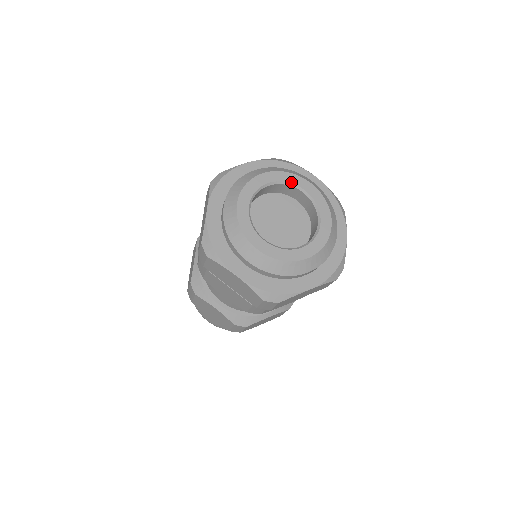
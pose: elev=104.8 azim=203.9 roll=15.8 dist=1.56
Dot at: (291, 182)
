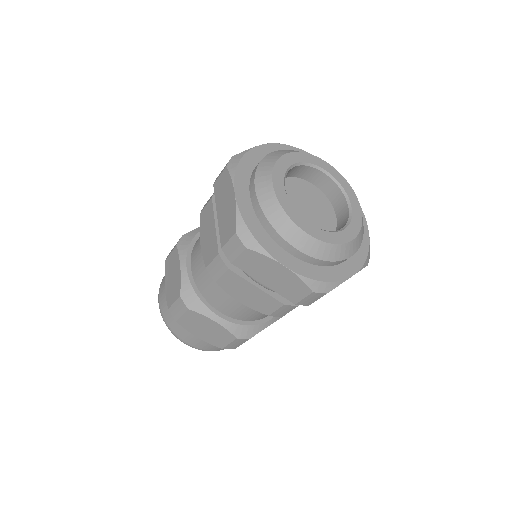
Dot at: (345, 189)
